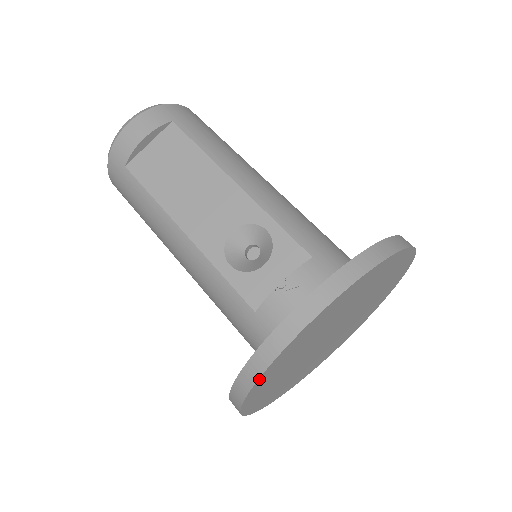
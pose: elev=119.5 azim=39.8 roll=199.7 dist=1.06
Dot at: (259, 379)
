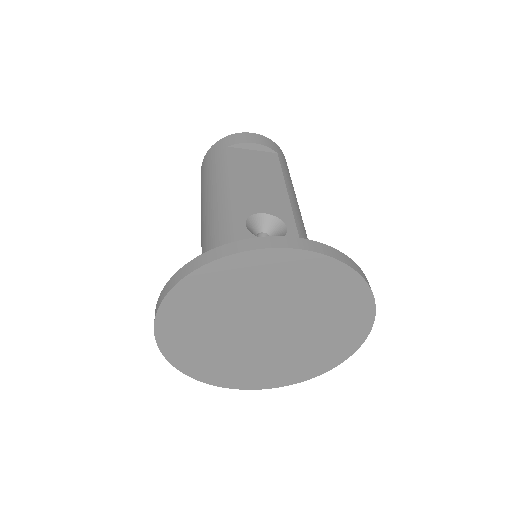
Dot at: (215, 262)
